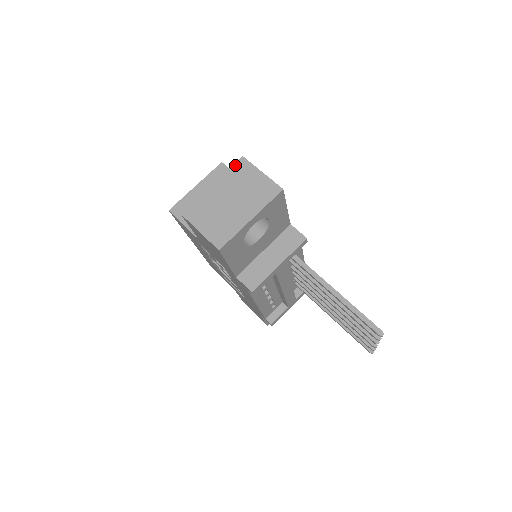
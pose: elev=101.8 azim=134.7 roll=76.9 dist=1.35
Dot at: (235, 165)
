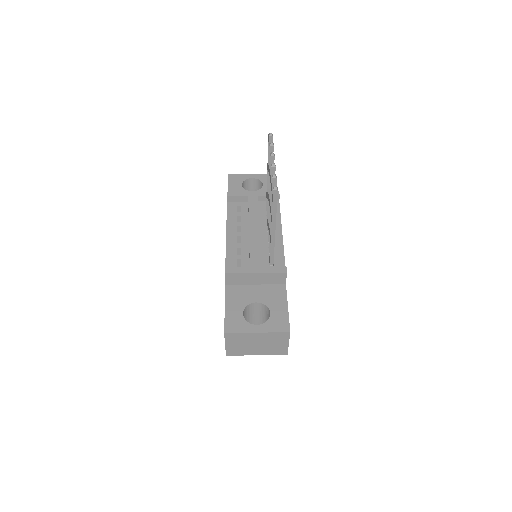
Dot at: occluded
